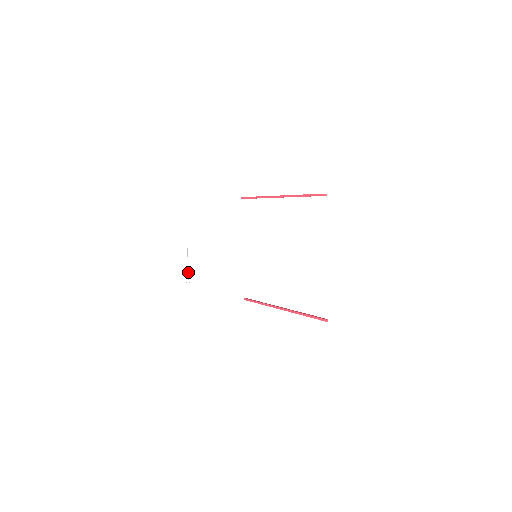
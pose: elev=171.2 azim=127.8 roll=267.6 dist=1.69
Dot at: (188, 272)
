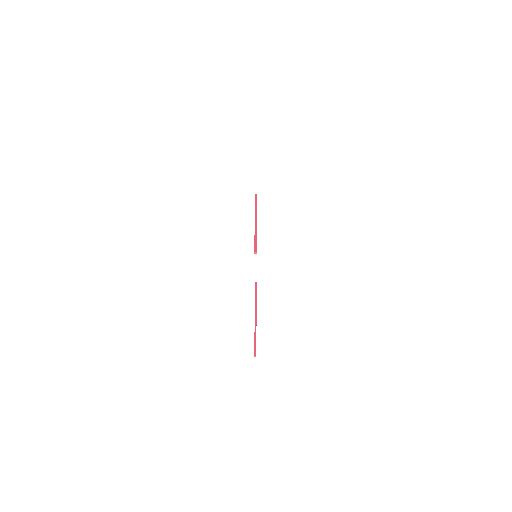
Dot at: (257, 223)
